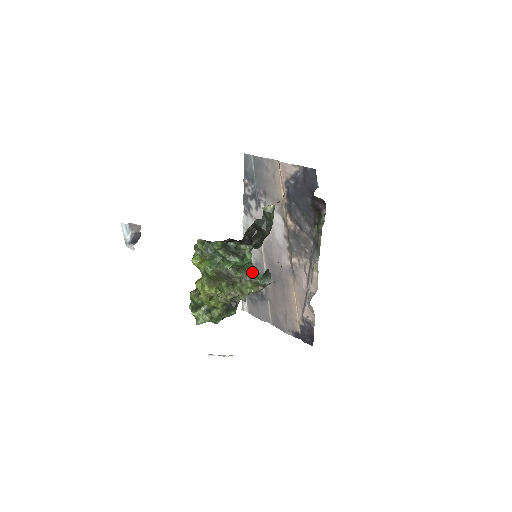
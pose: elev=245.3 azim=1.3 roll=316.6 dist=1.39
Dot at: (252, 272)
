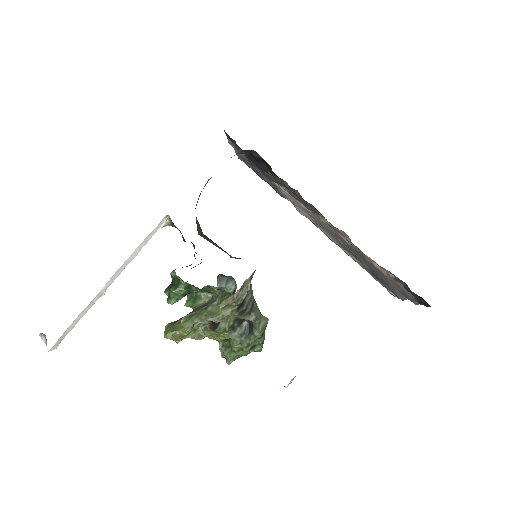
Dot at: occluded
